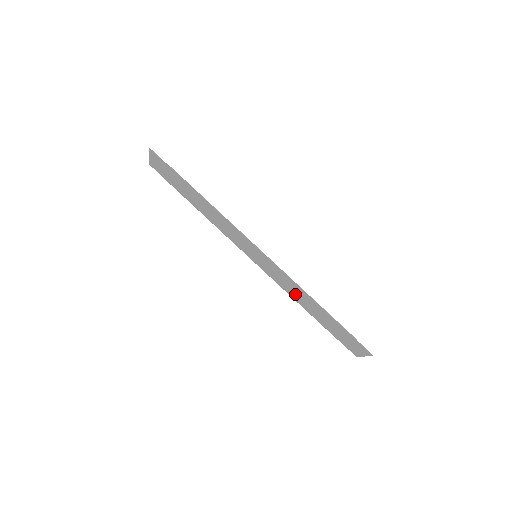
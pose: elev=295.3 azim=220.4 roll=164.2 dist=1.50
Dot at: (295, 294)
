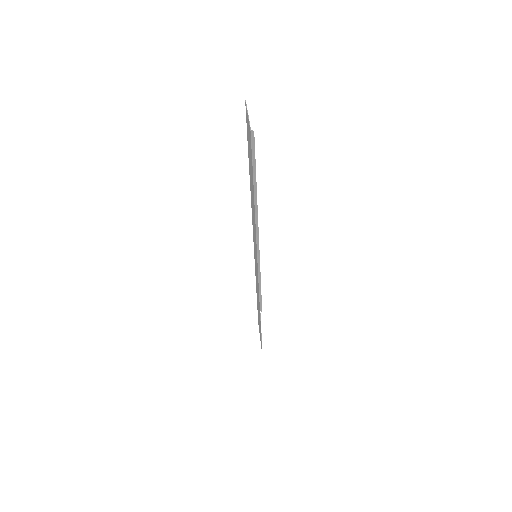
Dot at: occluded
